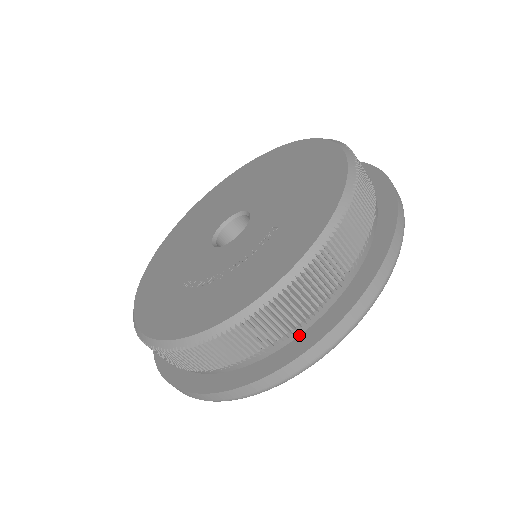
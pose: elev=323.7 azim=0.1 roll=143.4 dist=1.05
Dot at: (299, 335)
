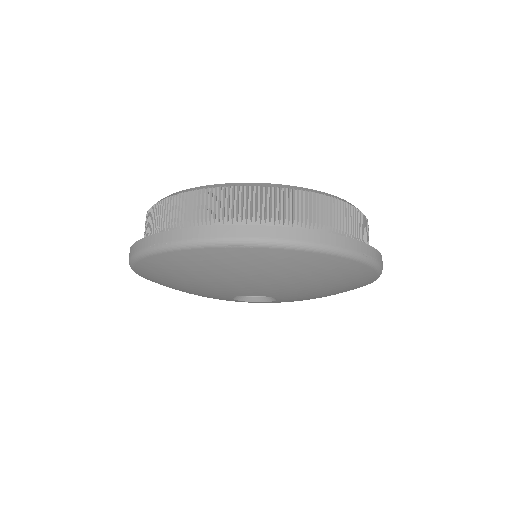
Dot at: occluded
